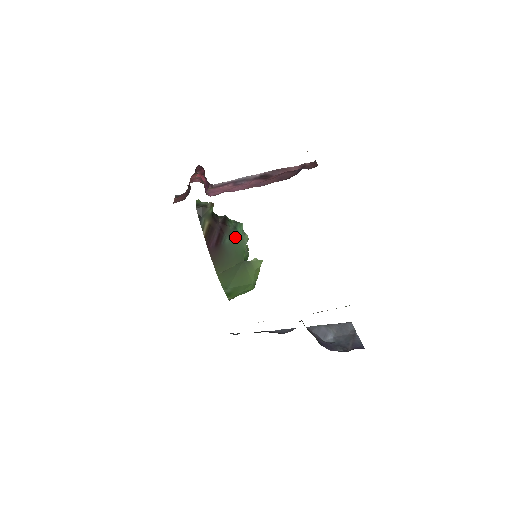
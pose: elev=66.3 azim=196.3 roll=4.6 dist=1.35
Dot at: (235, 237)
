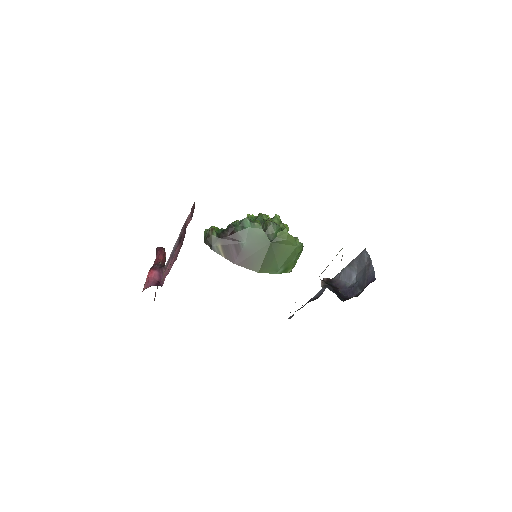
Dot at: (248, 234)
